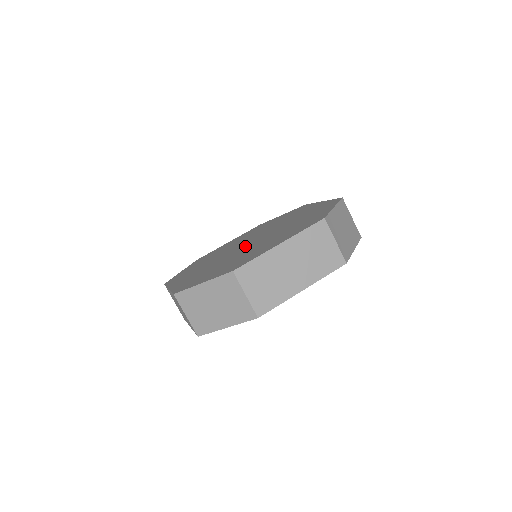
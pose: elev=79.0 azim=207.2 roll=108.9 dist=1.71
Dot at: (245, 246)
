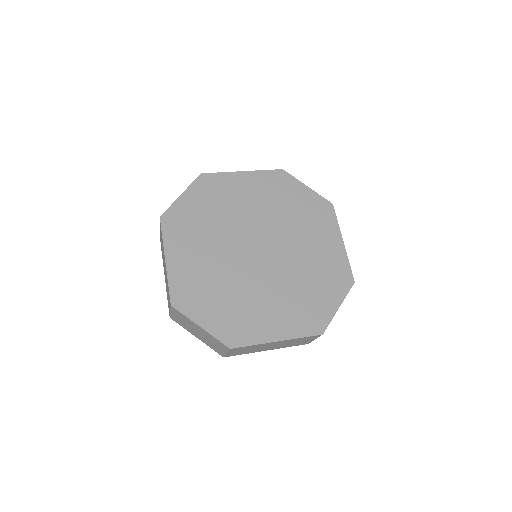
Dot at: (254, 260)
